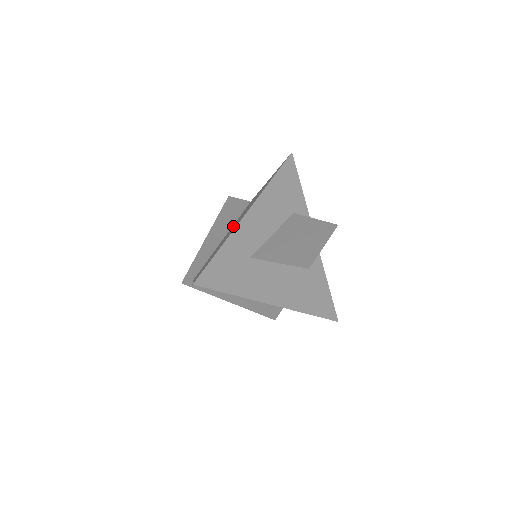
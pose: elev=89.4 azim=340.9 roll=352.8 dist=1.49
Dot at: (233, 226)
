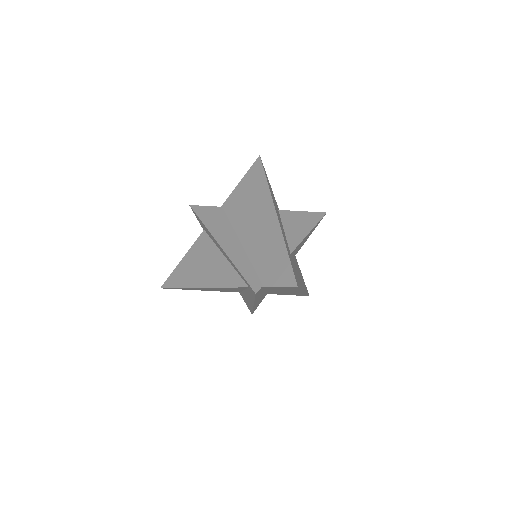
Dot at: (248, 231)
